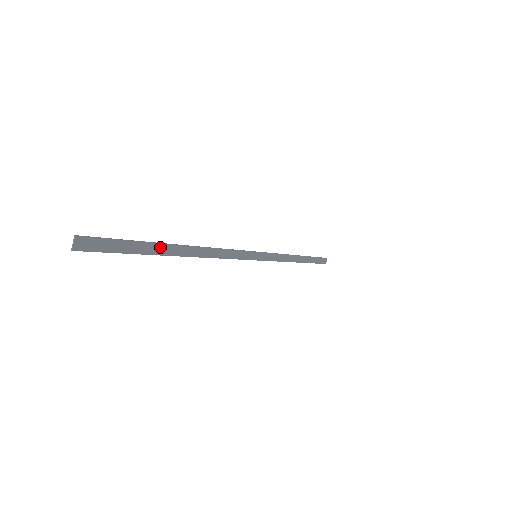
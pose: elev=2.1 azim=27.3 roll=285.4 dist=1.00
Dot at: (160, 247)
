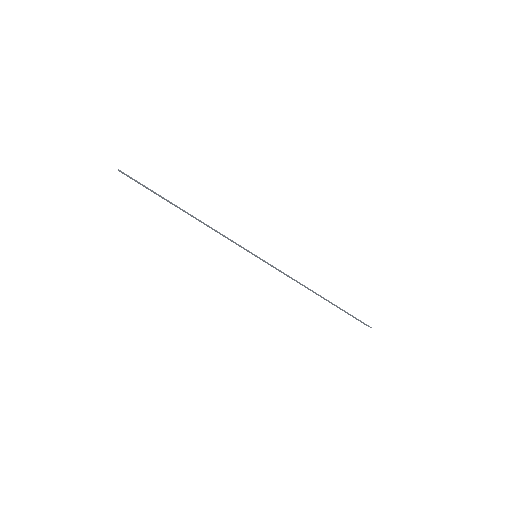
Dot at: (167, 201)
